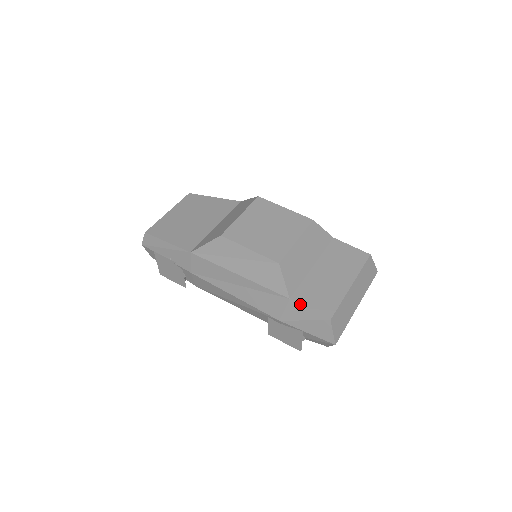
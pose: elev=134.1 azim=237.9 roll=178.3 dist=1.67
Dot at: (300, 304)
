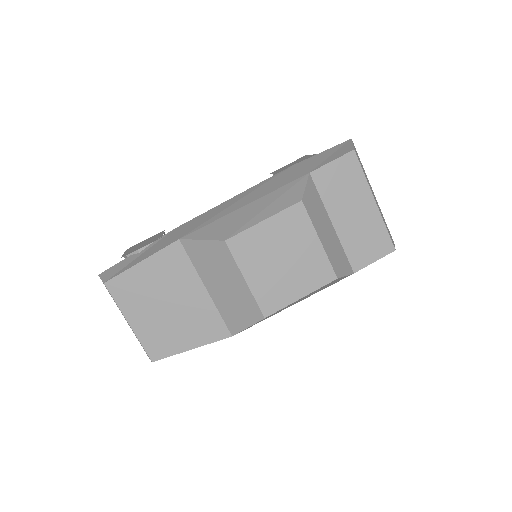
Dot at: occluded
